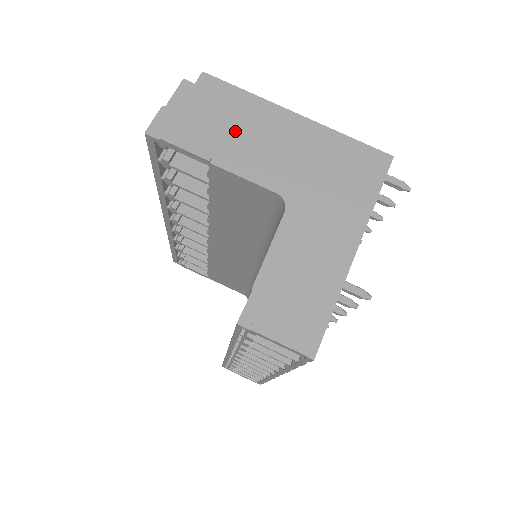
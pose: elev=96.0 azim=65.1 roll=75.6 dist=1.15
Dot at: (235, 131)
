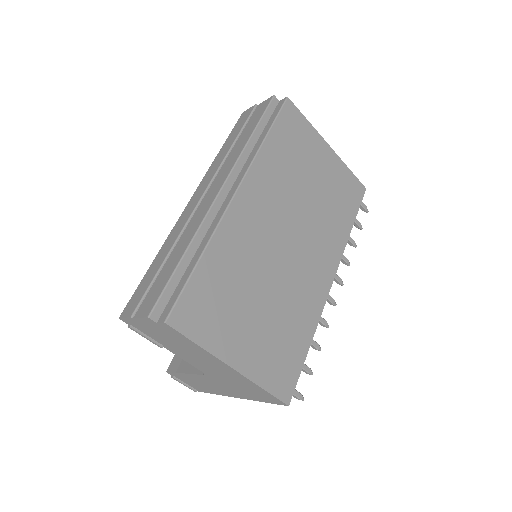
Dot at: (182, 349)
